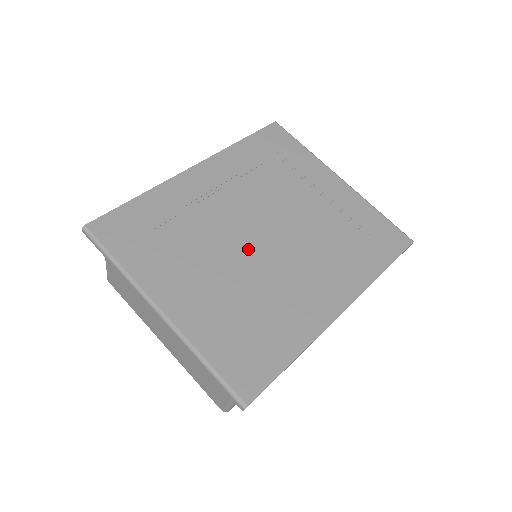
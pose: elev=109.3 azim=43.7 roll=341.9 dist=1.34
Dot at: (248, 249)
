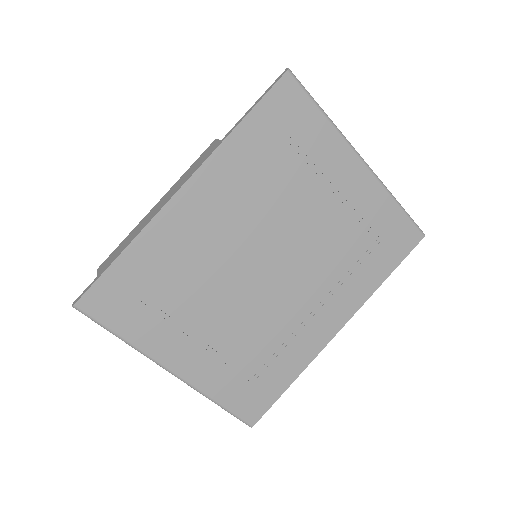
Dot at: (251, 289)
